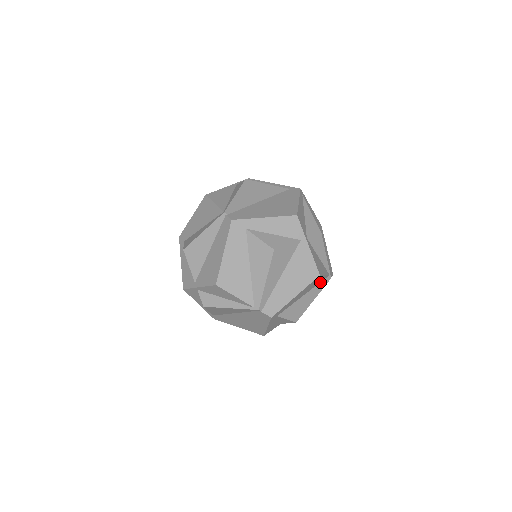
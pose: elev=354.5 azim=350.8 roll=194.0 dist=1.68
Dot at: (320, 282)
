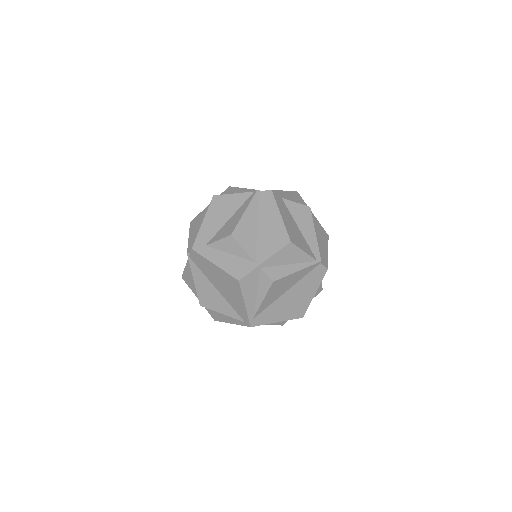
Dot at: occluded
